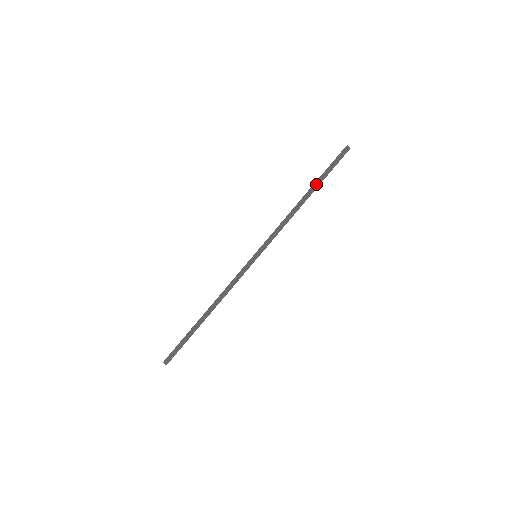
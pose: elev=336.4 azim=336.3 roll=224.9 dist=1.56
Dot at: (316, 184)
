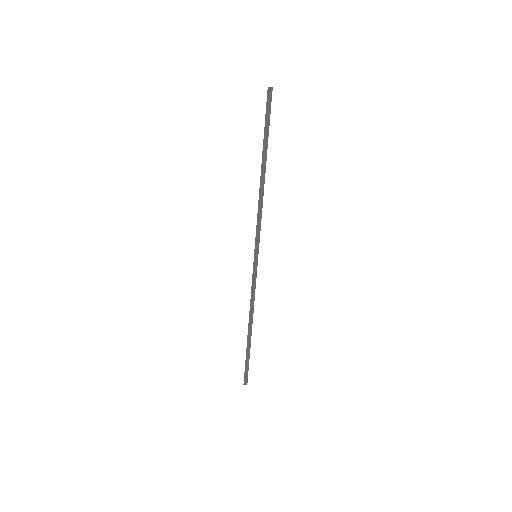
Dot at: (266, 152)
